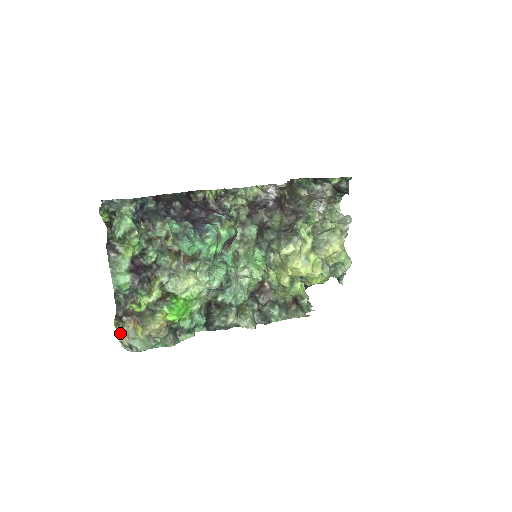
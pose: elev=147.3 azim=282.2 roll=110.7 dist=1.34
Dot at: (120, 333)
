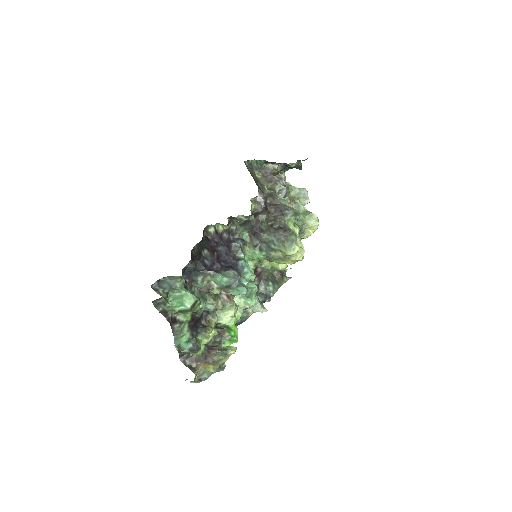
Dot at: (195, 377)
